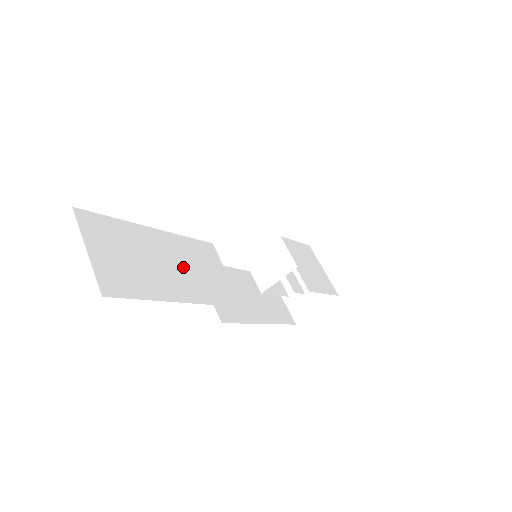
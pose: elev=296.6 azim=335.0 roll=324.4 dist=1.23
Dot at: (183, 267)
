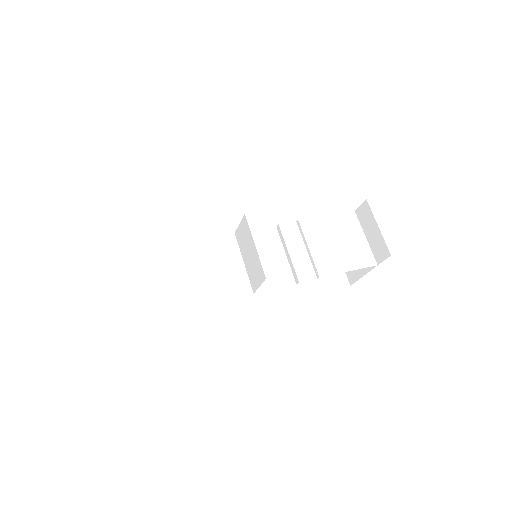
Dot at: (185, 281)
